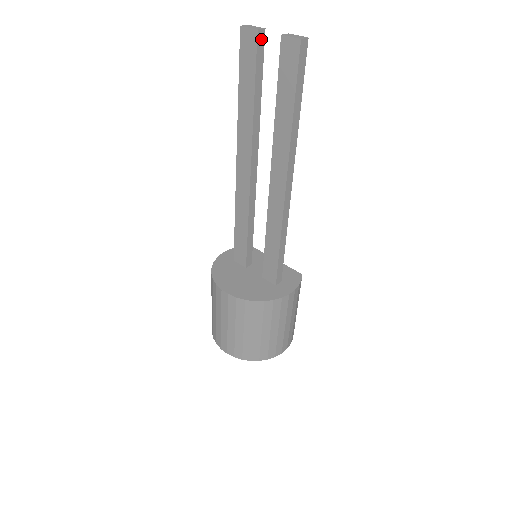
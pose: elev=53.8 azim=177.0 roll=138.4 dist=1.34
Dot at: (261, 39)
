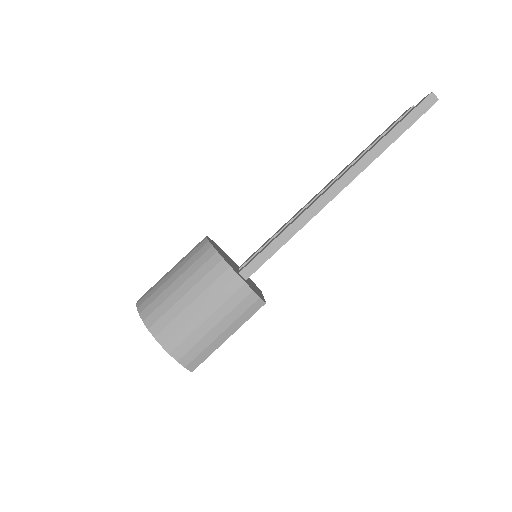
Dot at: occluded
